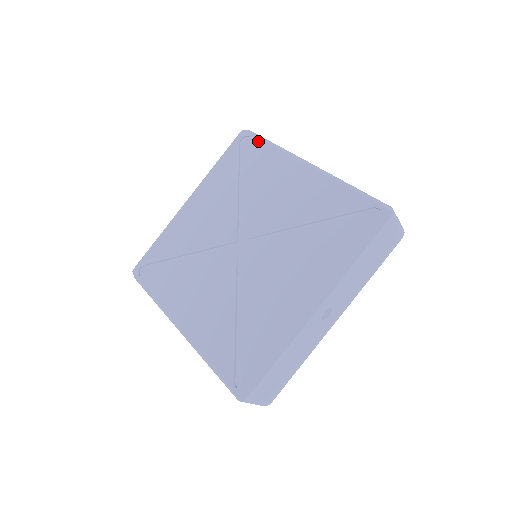
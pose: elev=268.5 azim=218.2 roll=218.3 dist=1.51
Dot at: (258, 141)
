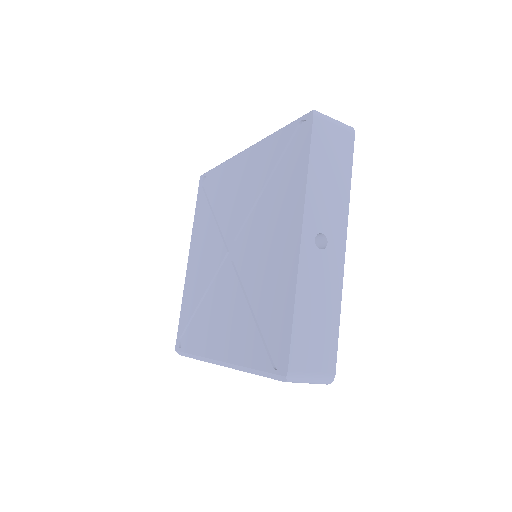
Dot at: (211, 172)
